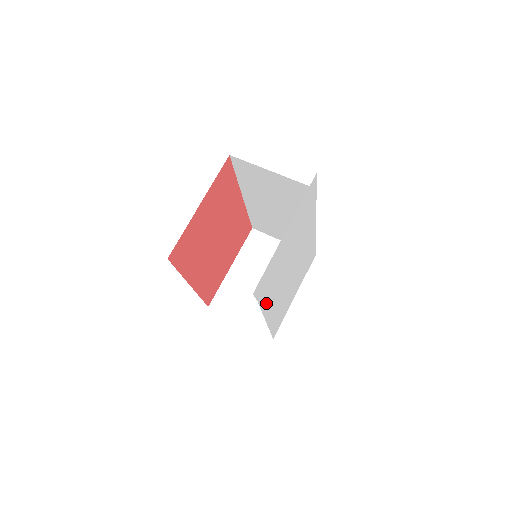
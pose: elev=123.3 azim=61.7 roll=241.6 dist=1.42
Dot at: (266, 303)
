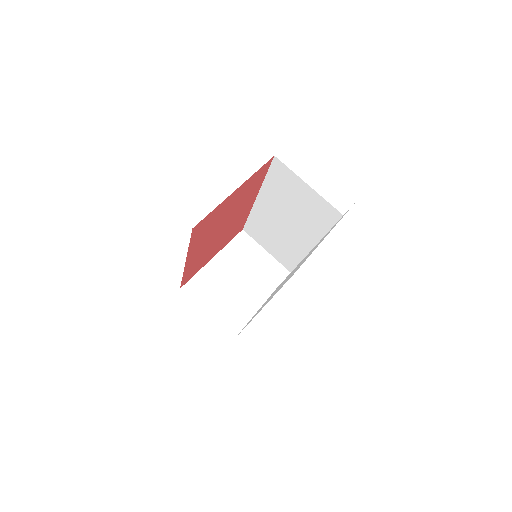
Dot at: (265, 302)
